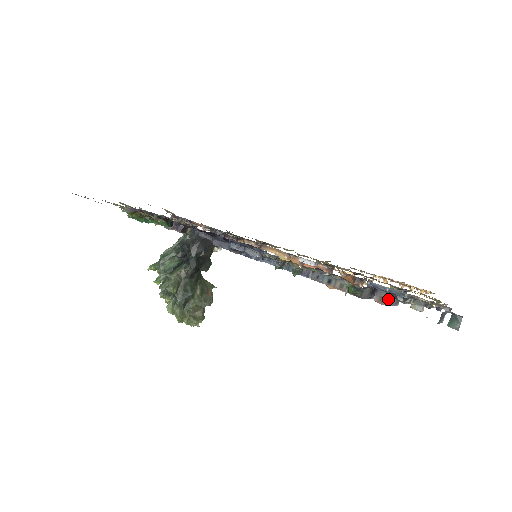
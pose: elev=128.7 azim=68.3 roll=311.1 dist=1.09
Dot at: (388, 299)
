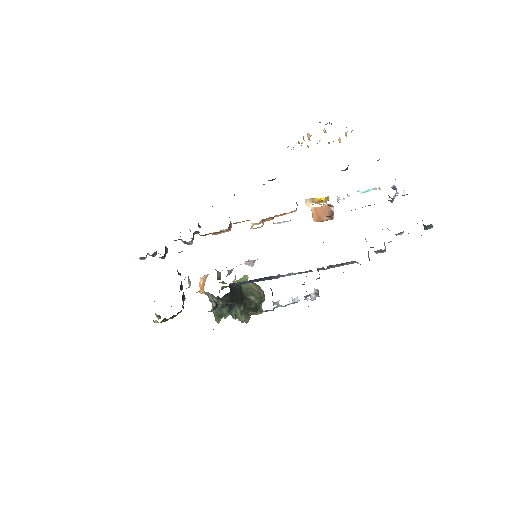
Dot at: (384, 249)
